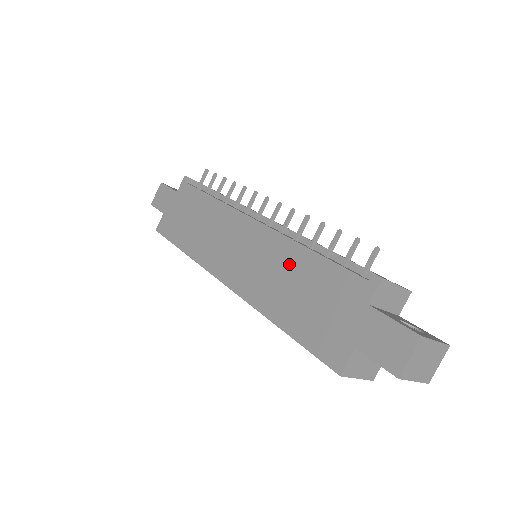
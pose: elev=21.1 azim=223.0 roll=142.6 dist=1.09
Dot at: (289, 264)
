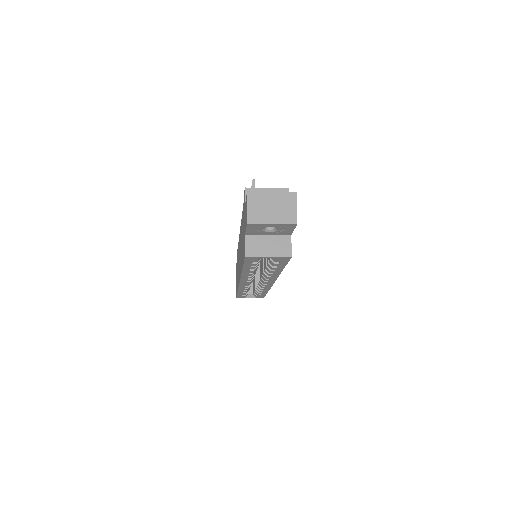
Dot at: (241, 234)
